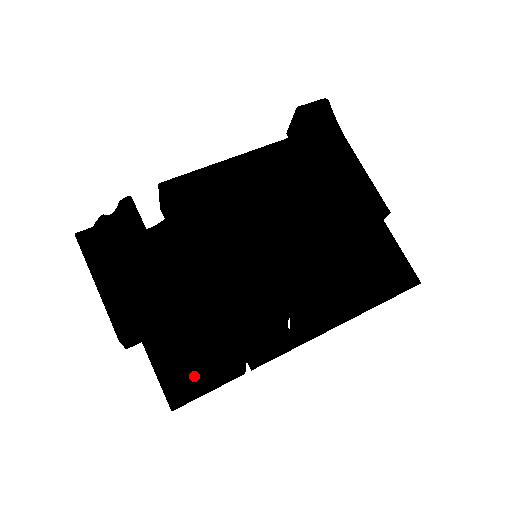
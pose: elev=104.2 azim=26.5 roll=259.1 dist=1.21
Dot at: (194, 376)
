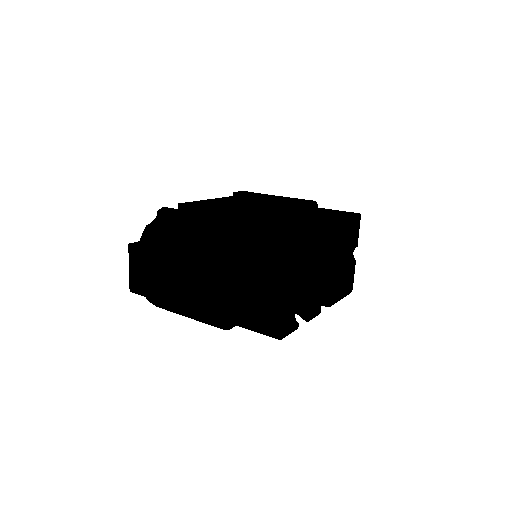
Dot at: occluded
